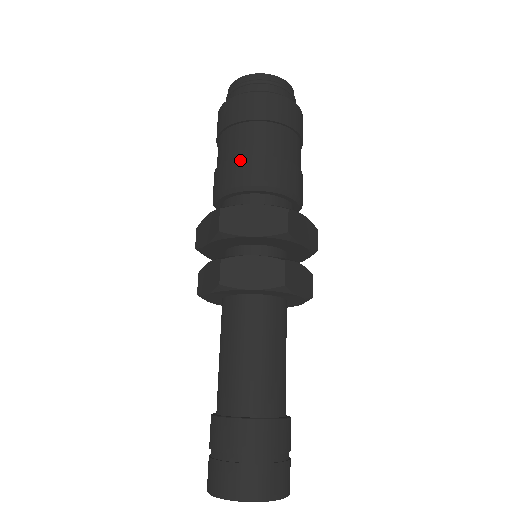
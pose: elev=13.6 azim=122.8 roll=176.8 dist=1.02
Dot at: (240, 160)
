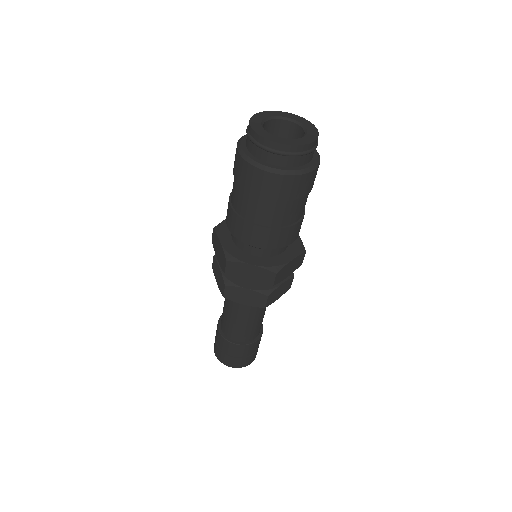
Dot at: (287, 230)
